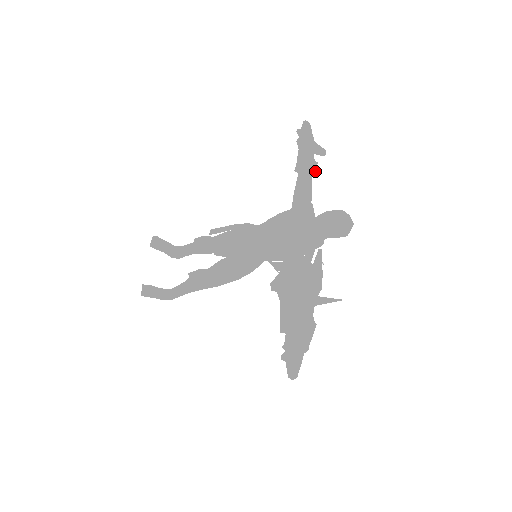
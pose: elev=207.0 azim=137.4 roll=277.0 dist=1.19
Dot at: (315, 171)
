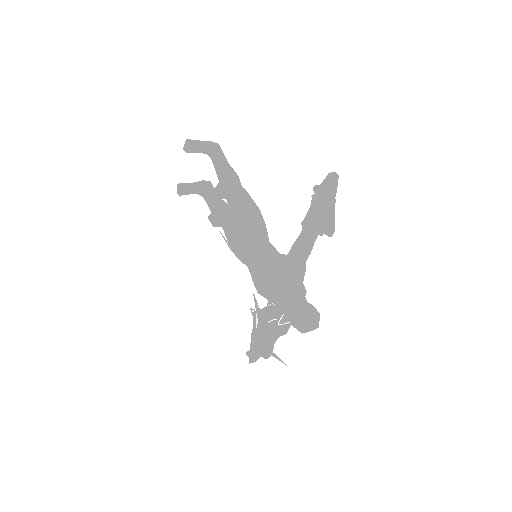
Dot at: occluded
